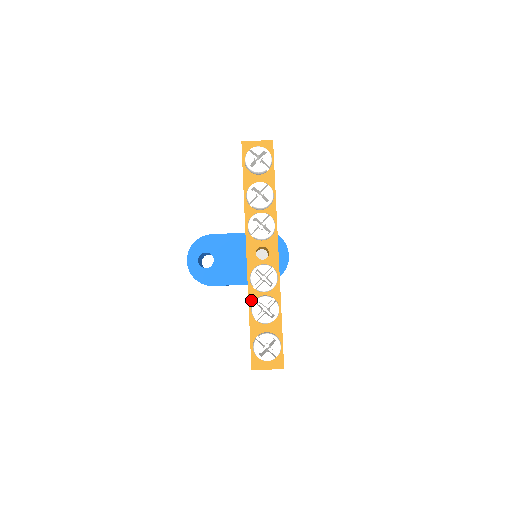
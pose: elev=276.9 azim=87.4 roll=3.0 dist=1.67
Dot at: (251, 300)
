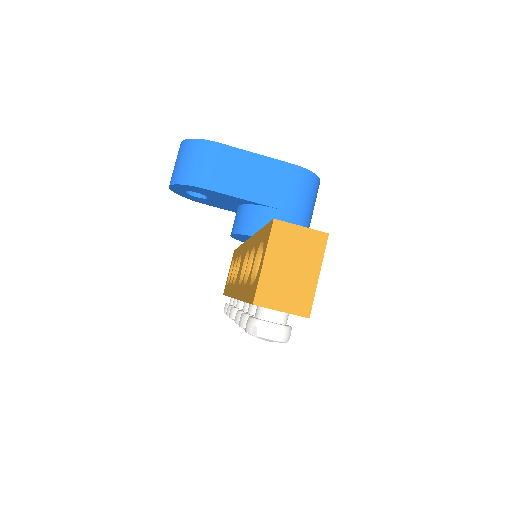
Dot at: occluded
